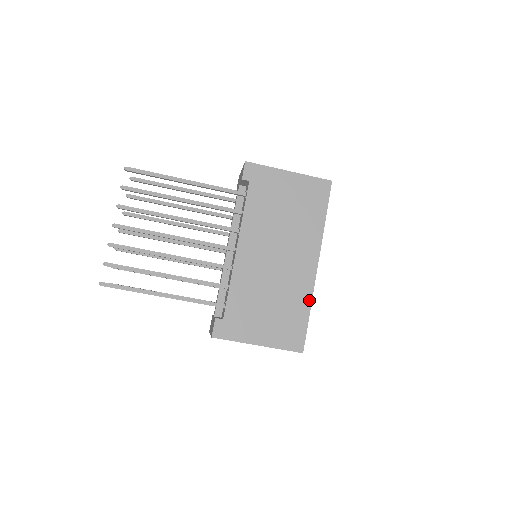
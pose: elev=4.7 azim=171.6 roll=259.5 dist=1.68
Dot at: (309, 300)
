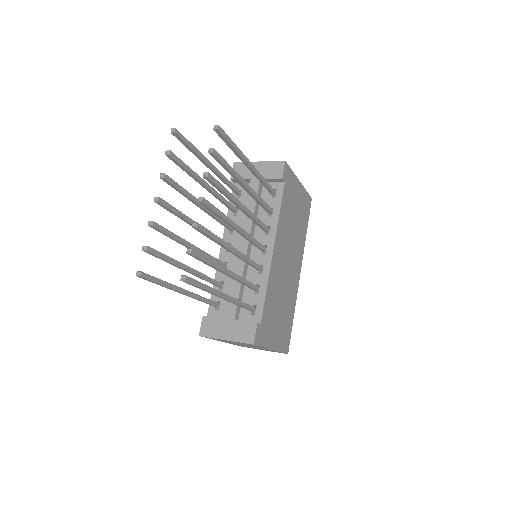
Dot at: (295, 305)
